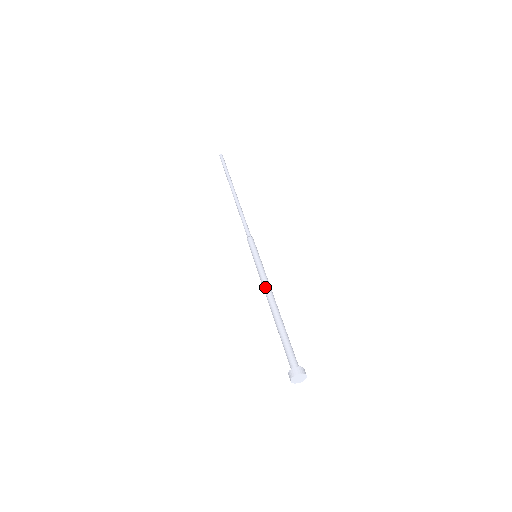
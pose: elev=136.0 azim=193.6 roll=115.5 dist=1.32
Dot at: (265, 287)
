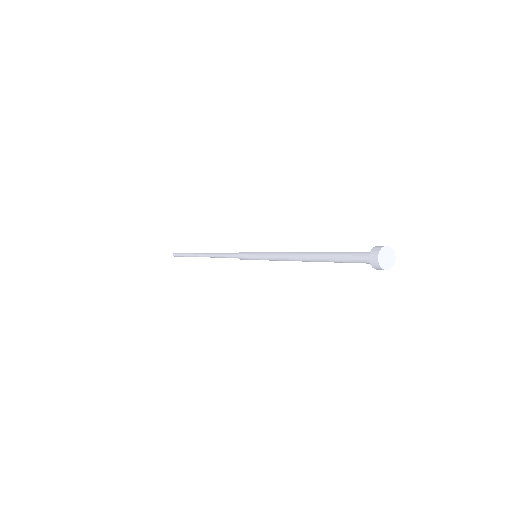
Dot at: (283, 256)
